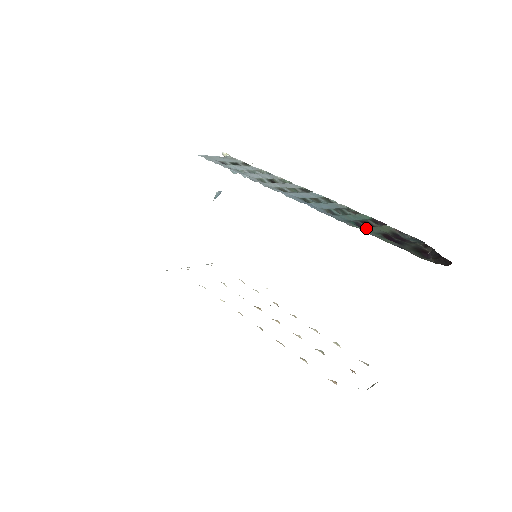
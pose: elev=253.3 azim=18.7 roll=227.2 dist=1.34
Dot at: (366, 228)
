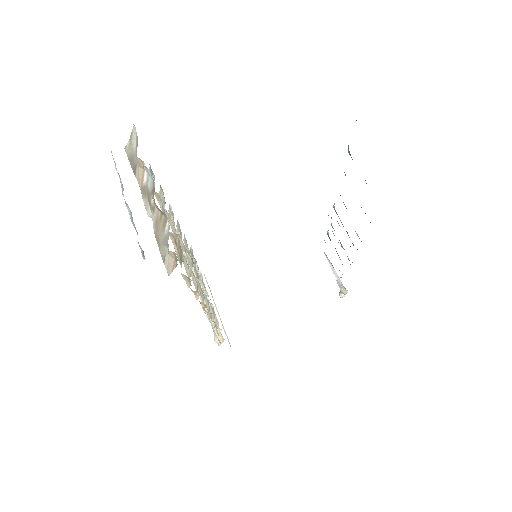
Dot at: occluded
